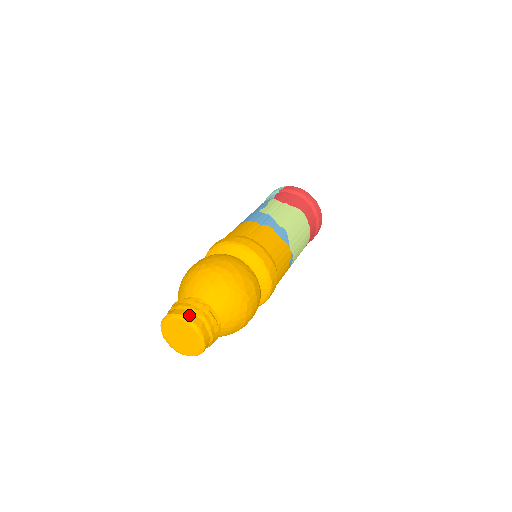
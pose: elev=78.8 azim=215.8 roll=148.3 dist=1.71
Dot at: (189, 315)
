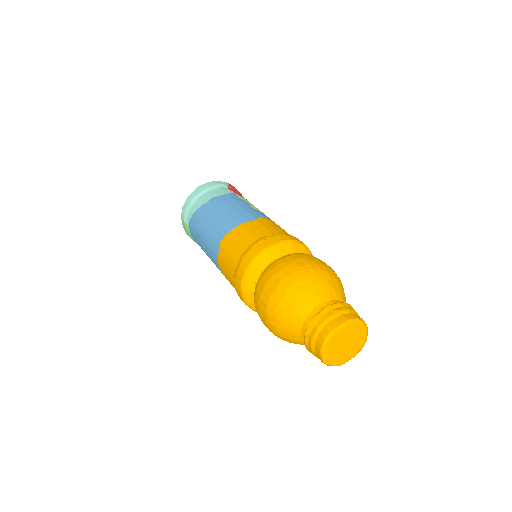
Dot at: (364, 321)
